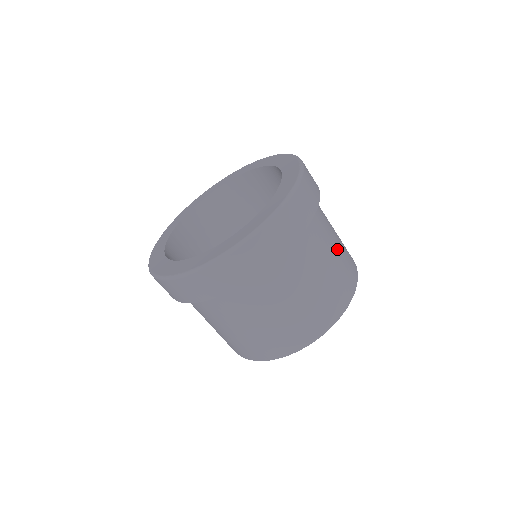
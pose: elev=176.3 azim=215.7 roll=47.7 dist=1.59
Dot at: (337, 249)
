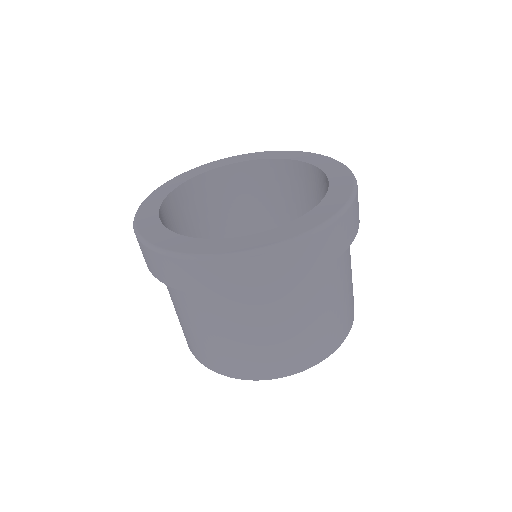
Dot at: occluded
